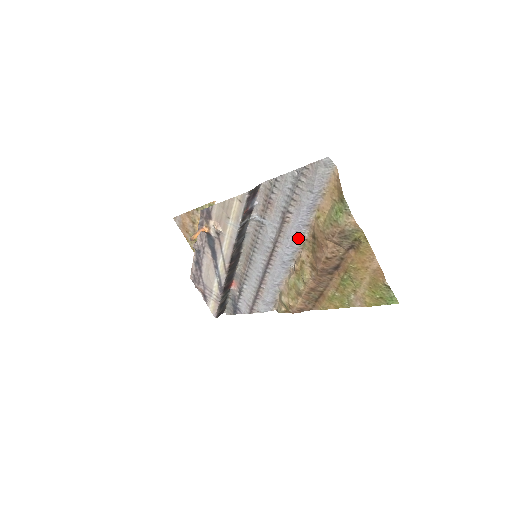
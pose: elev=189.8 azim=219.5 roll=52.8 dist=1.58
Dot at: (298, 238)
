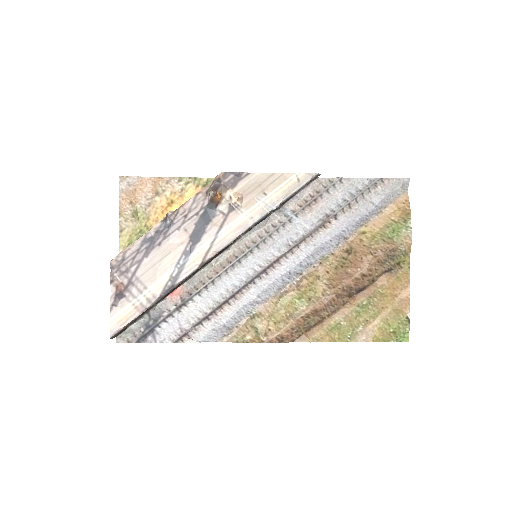
Dot at: (326, 249)
